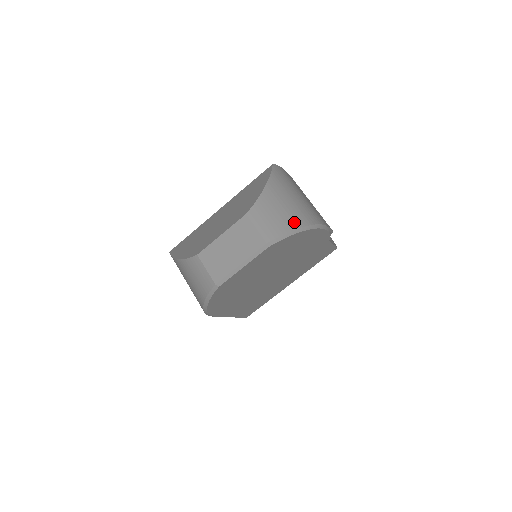
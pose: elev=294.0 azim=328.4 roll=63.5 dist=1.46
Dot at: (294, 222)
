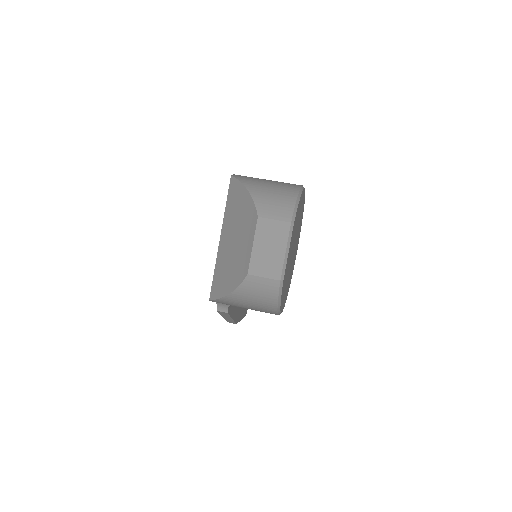
Dot at: (290, 196)
